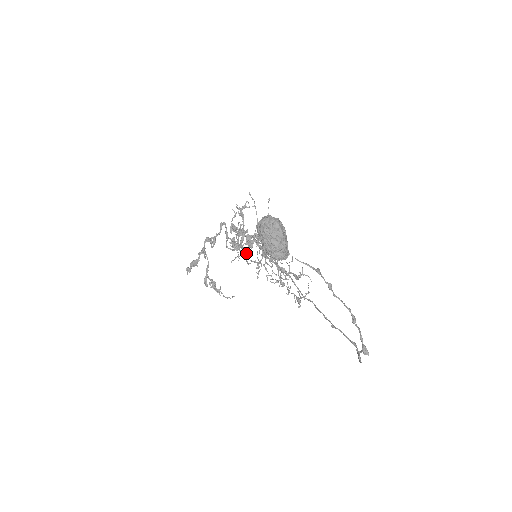
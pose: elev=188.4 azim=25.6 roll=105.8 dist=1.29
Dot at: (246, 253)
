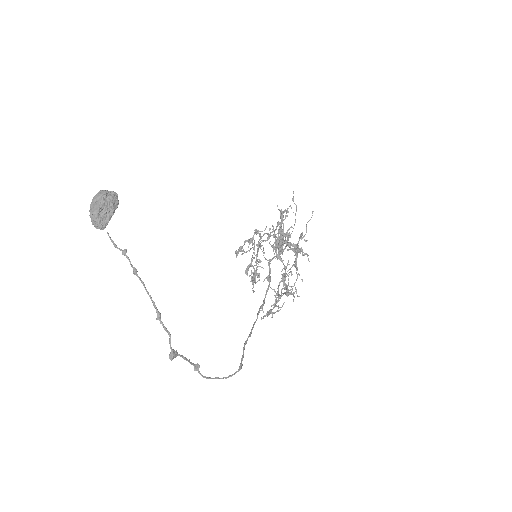
Dot at: (257, 251)
